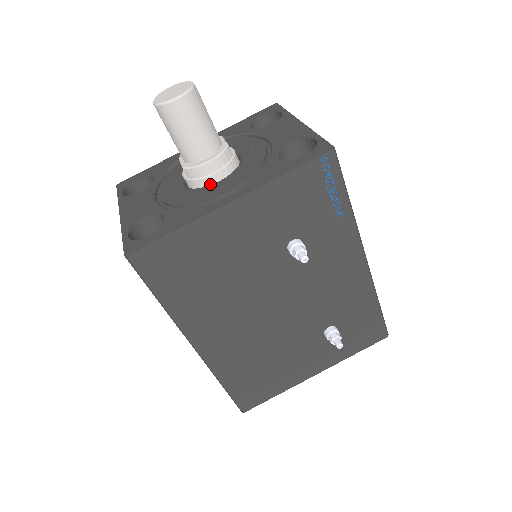
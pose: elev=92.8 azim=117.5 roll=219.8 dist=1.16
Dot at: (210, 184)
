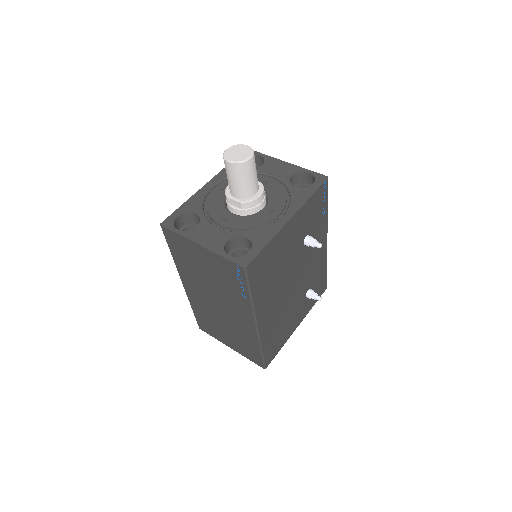
Dot at: (258, 210)
